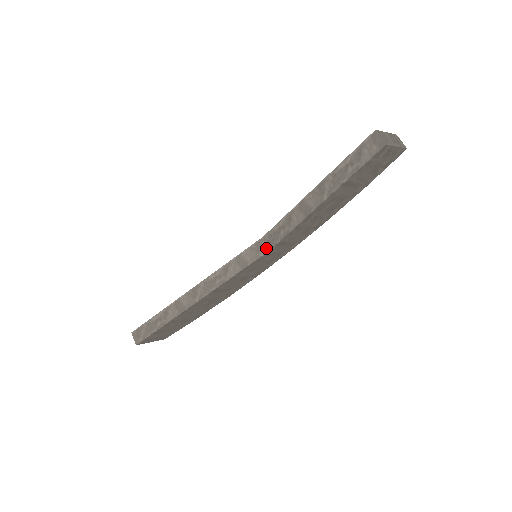
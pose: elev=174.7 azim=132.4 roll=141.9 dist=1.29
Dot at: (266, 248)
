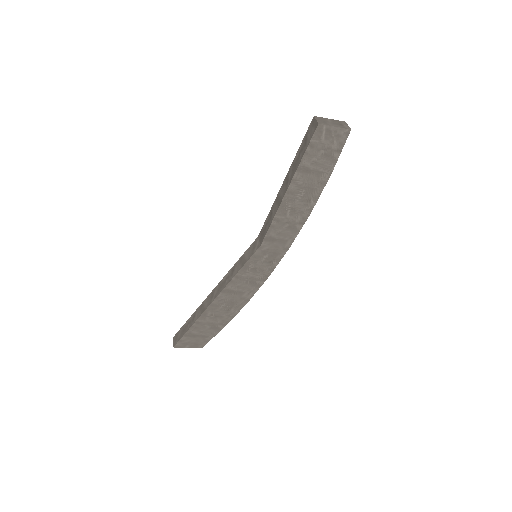
Dot at: (258, 245)
